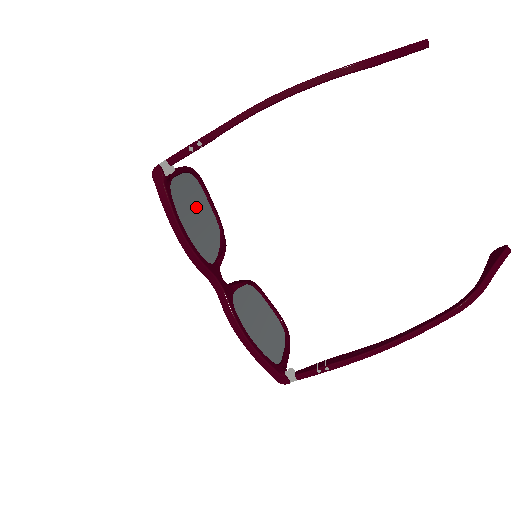
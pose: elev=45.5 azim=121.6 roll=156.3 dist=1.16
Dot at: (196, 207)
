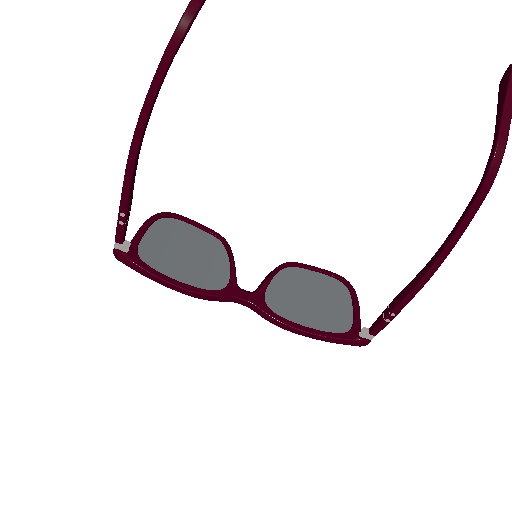
Dot at: (182, 245)
